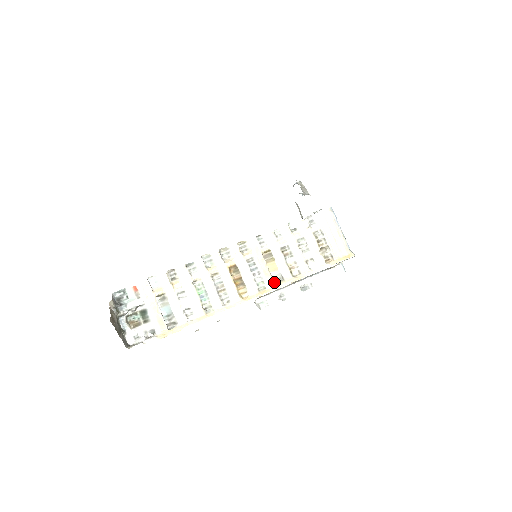
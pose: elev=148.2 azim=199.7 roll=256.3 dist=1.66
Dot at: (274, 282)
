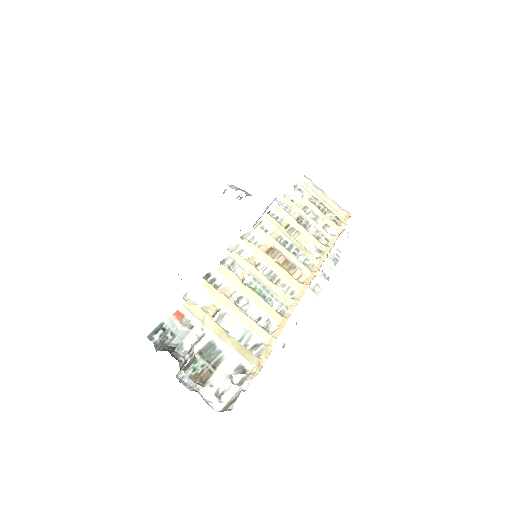
Dot at: (315, 257)
